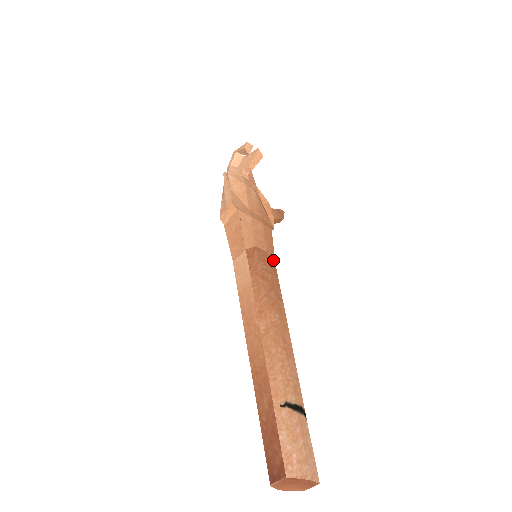
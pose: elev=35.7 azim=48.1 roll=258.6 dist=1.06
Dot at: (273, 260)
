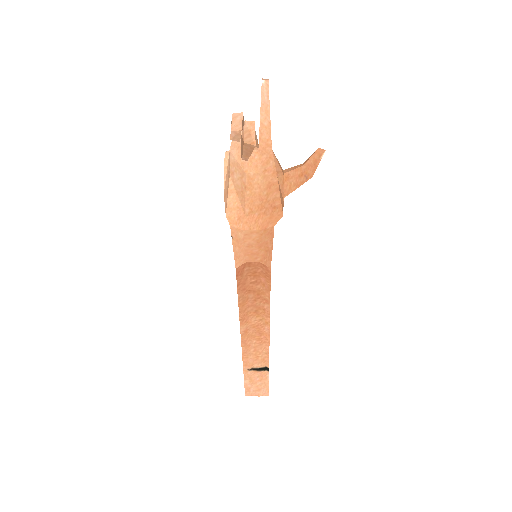
Dot at: (268, 265)
